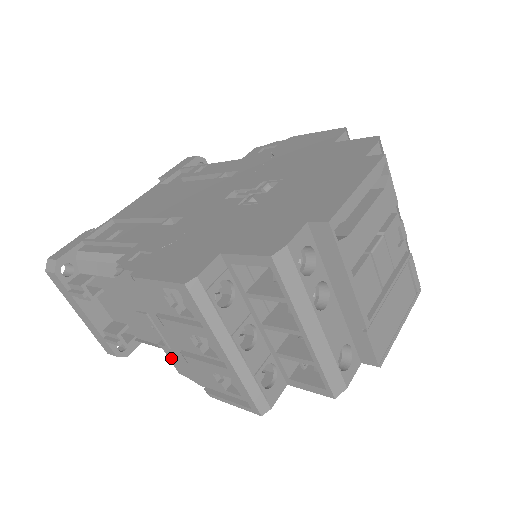
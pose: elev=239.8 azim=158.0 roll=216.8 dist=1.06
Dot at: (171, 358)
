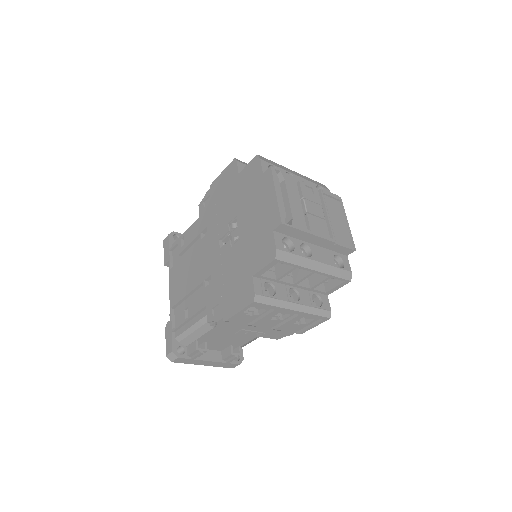
Dot at: (268, 337)
